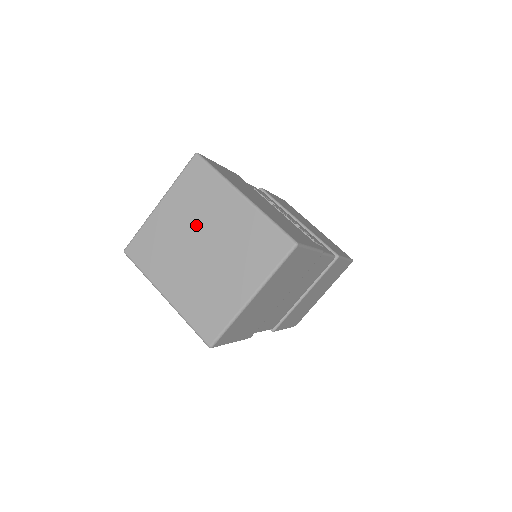
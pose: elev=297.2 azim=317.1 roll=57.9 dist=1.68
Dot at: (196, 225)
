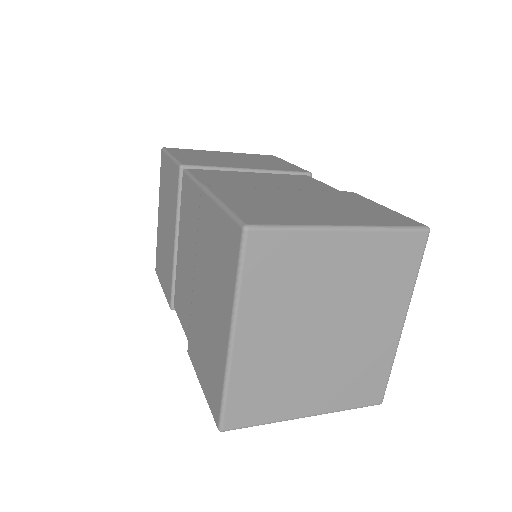
Dot at: (348, 302)
